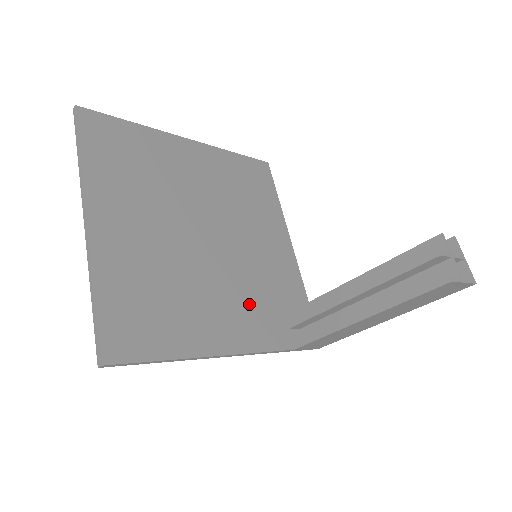
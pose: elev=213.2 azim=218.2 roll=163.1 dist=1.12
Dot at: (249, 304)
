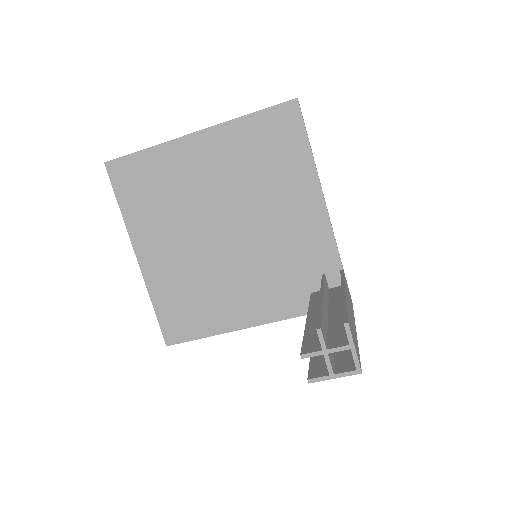
Dot at: (269, 283)
